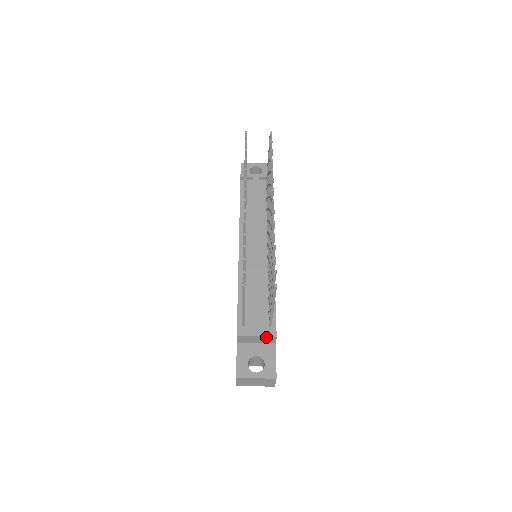
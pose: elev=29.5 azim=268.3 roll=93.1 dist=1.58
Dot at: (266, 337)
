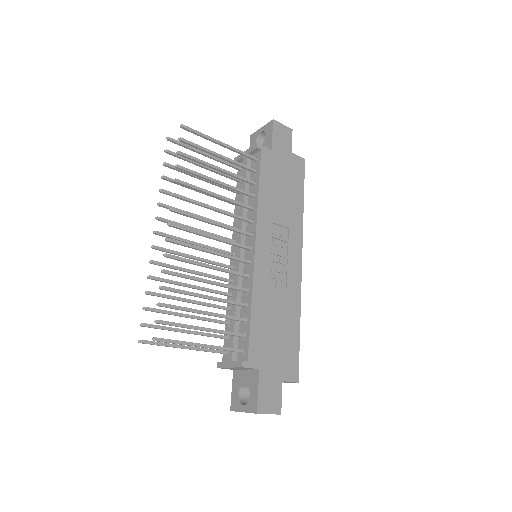
Dot at: (237, 367)
